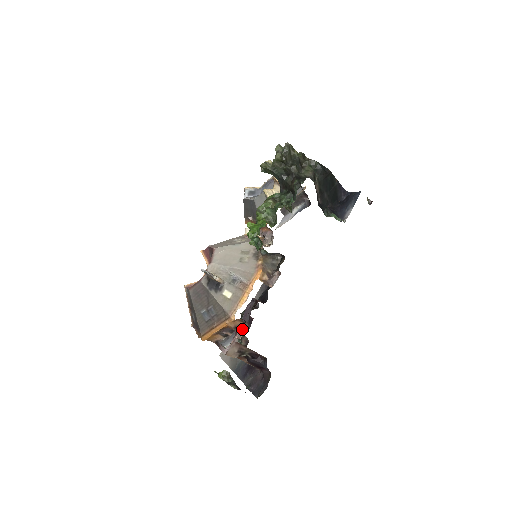
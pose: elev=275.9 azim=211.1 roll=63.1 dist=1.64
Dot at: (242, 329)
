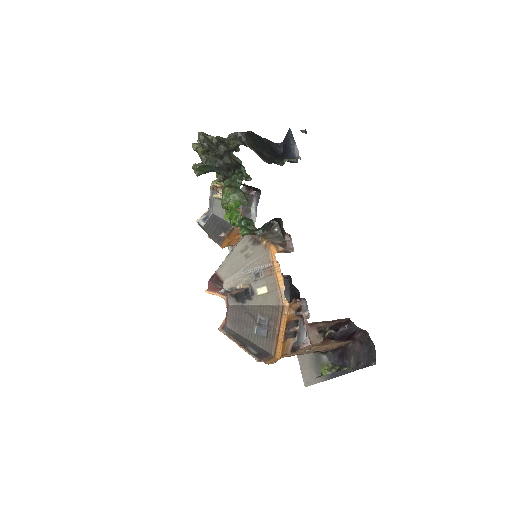
Dot at: (303, 309)
